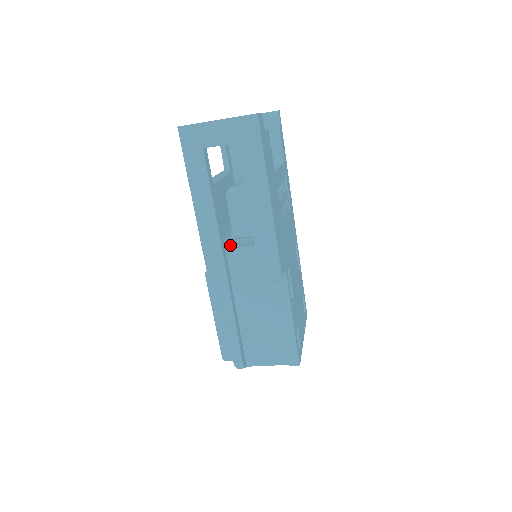
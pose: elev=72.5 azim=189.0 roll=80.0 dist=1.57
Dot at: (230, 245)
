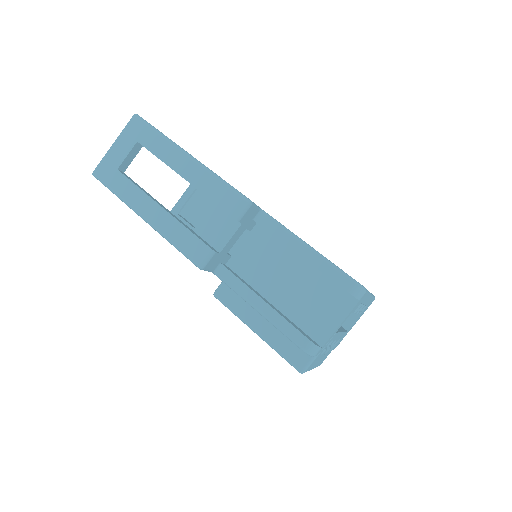
Dot at: occluded
